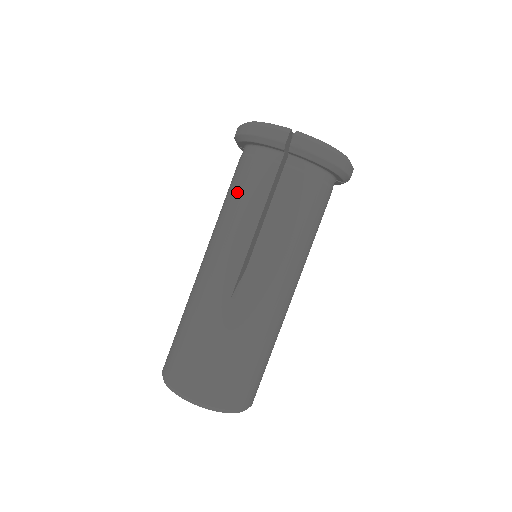
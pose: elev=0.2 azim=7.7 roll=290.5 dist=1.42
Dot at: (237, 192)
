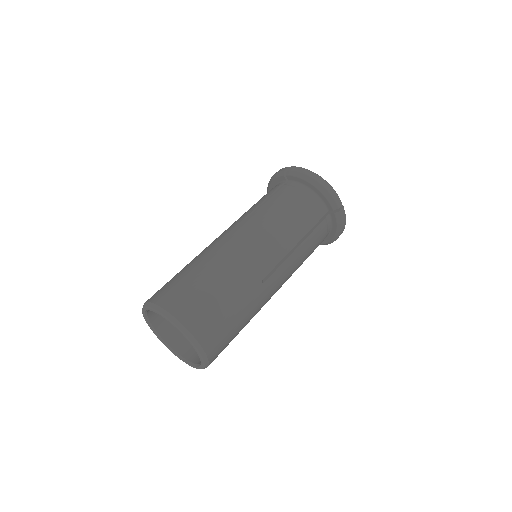
Dot at: occluded
